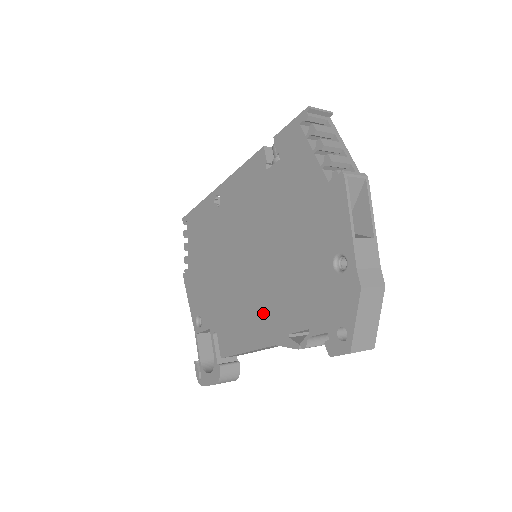
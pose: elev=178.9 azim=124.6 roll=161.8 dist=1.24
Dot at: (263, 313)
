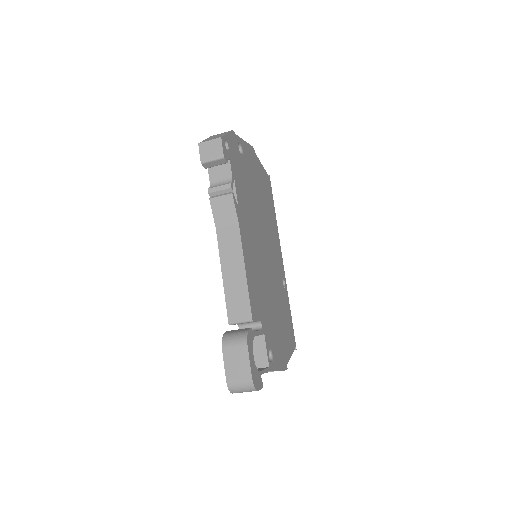
Dot at: occluded
